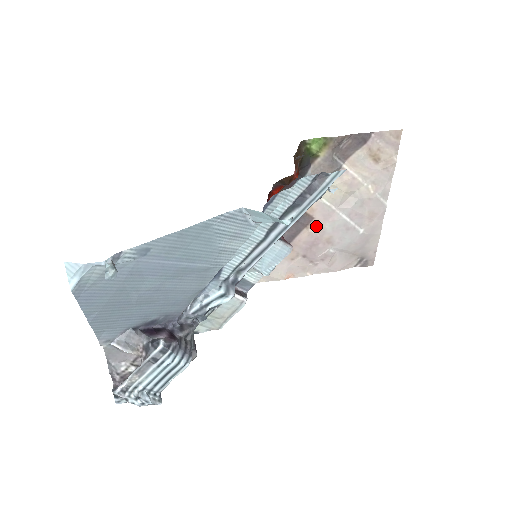
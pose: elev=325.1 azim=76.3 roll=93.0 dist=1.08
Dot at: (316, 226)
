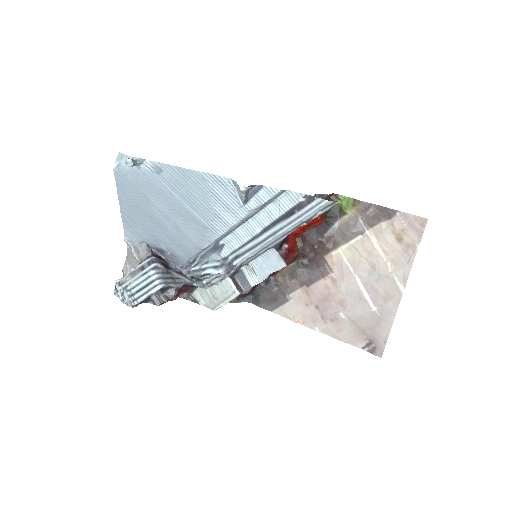
Dot at: (333, 281)
